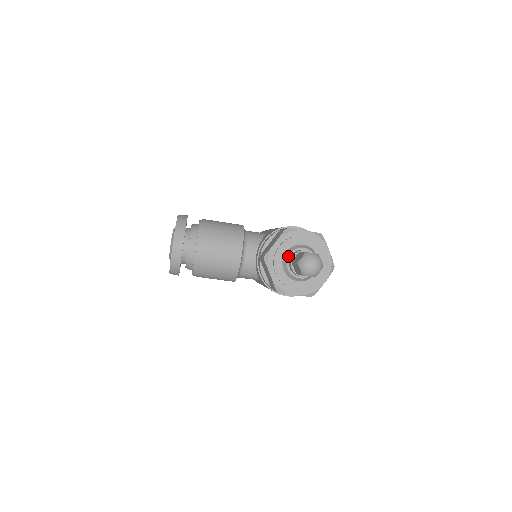
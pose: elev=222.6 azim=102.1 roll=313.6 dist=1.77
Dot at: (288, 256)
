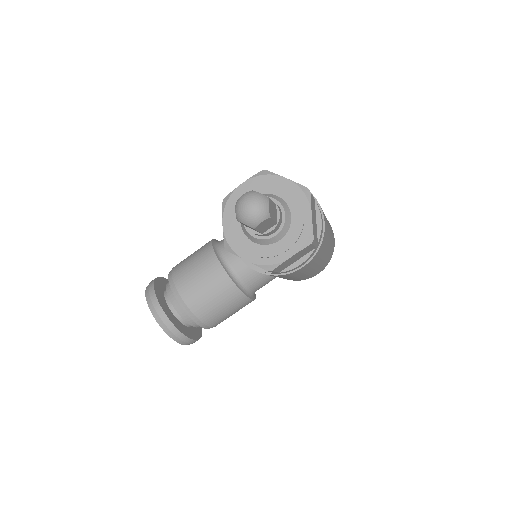
Dot at: occluded
